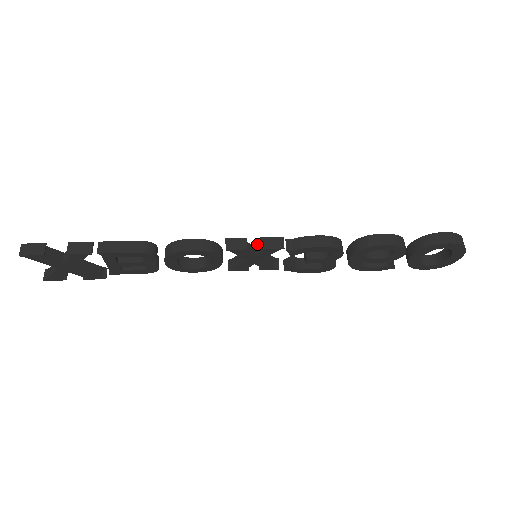
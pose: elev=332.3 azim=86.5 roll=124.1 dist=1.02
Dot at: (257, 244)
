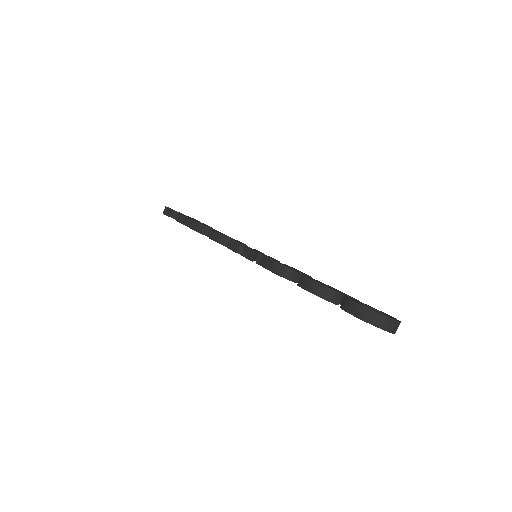
Dot at: occluded
